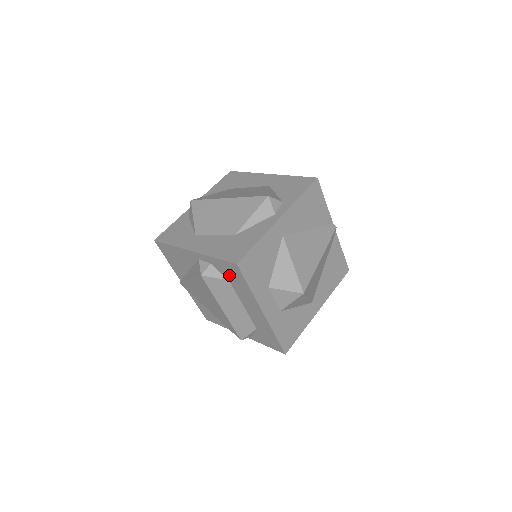
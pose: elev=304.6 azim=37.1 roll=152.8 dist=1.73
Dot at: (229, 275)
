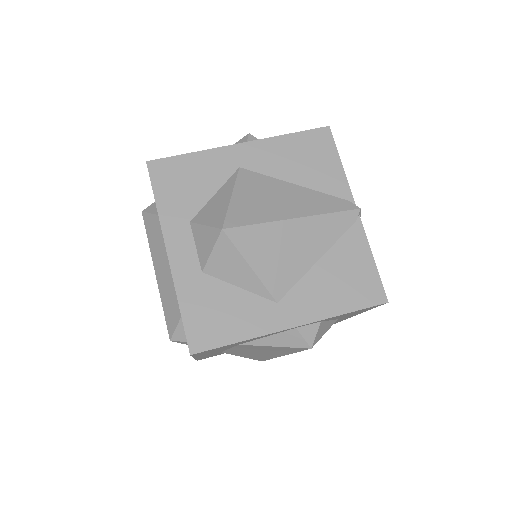
Dot at: occluded
